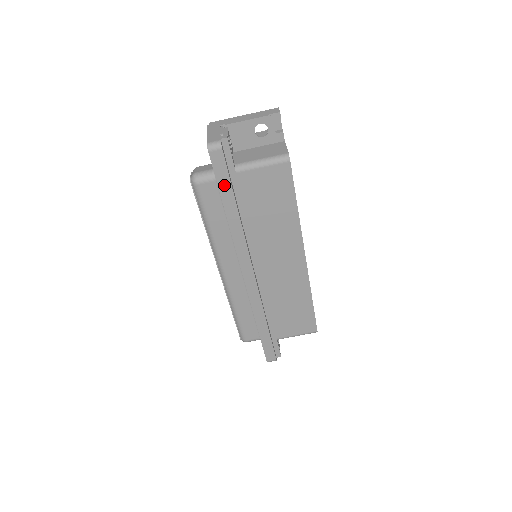
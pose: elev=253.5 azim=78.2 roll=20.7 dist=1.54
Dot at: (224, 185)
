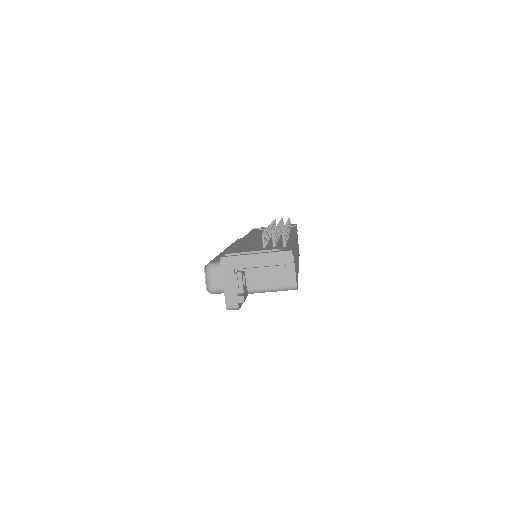
Dot at: occluded
